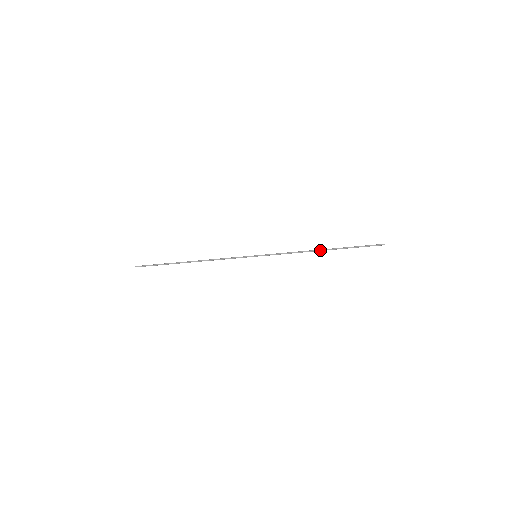
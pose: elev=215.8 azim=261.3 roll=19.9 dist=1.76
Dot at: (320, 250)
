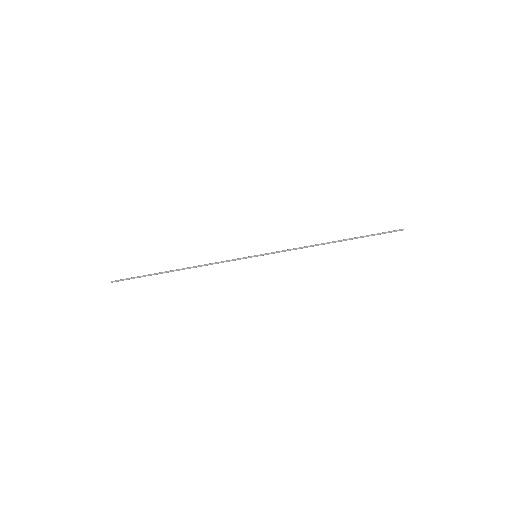
Dot at: (330, 242)
